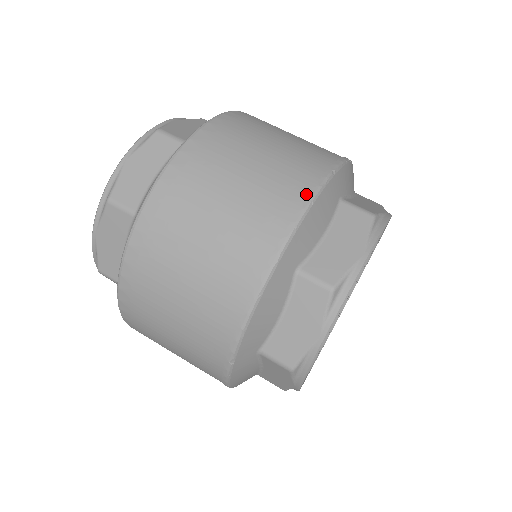
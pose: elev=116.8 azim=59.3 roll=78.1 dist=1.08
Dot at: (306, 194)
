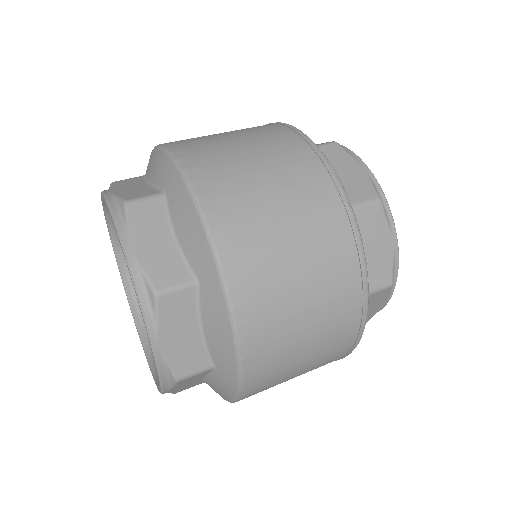
Dot at: occluded
